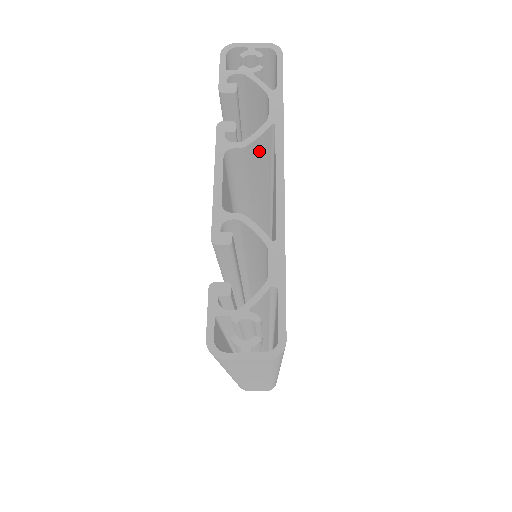
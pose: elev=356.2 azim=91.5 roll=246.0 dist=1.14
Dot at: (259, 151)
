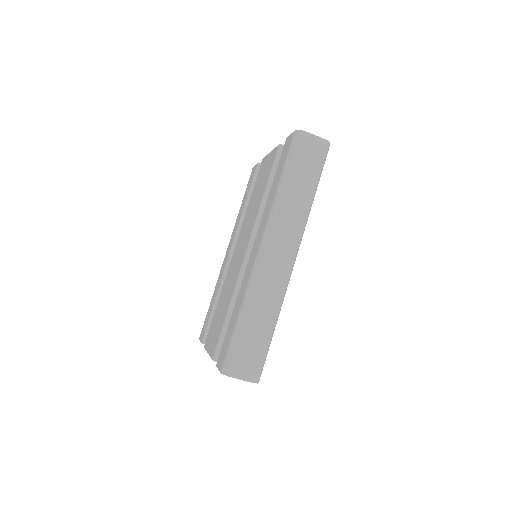
Dot at: occluded
